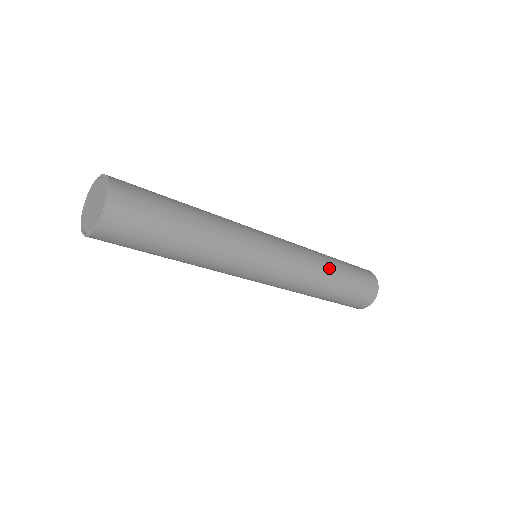
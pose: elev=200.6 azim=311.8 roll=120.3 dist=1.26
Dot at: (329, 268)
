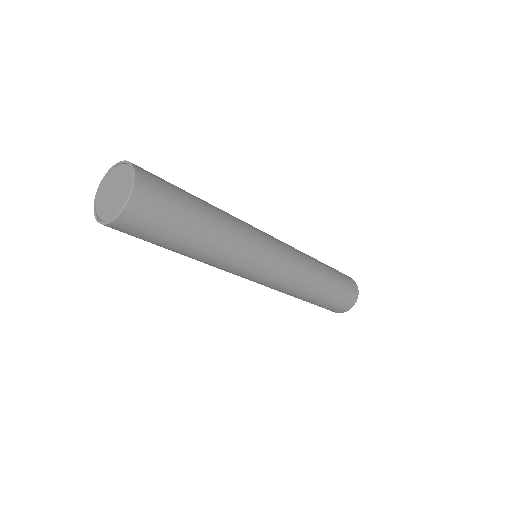
Dot at: (320, 273)
